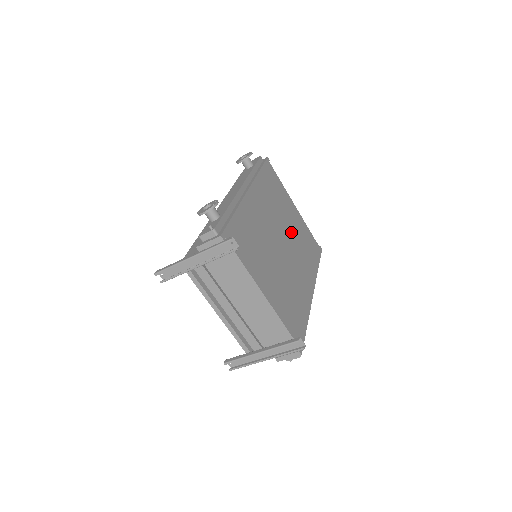
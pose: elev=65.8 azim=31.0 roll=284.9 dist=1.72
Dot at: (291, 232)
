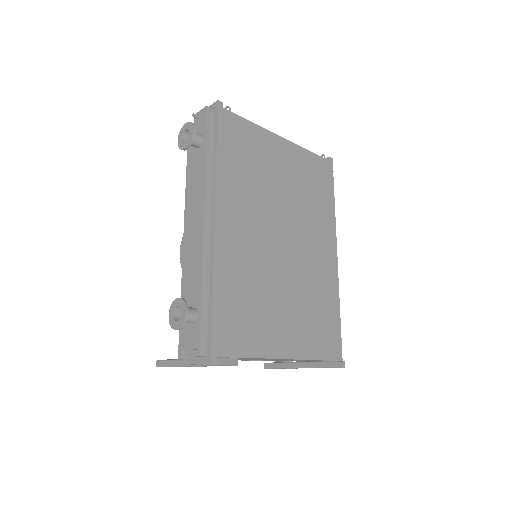
Dot at: (288, 199)
